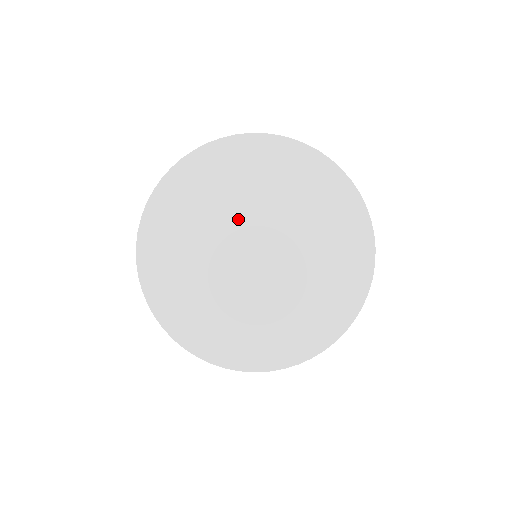
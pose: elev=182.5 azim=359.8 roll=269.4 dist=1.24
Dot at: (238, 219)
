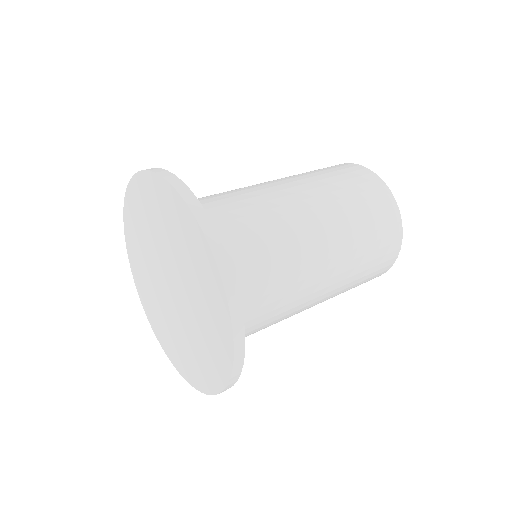
Dot at: (154, 260)
